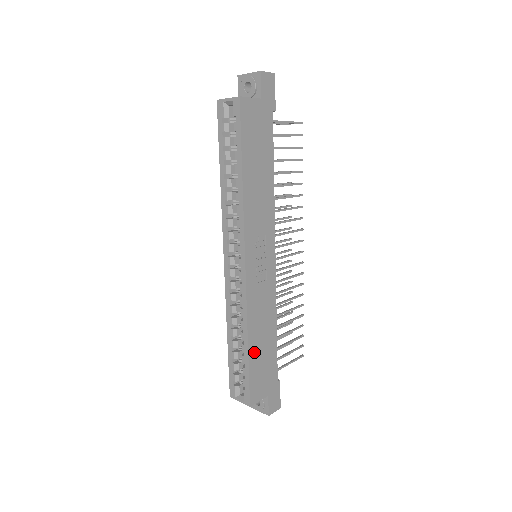
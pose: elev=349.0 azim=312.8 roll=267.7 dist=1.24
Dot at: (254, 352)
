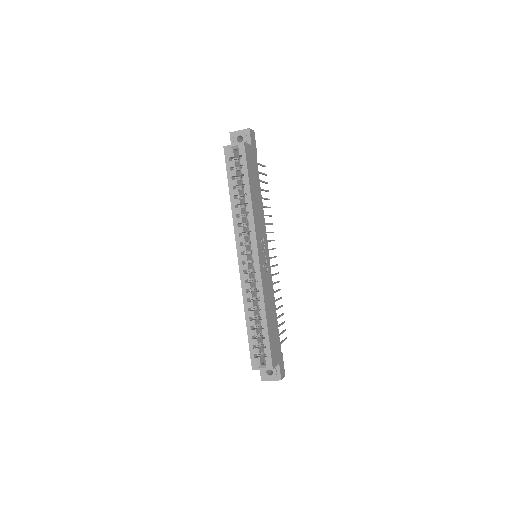
Dot at: (269, 325)
